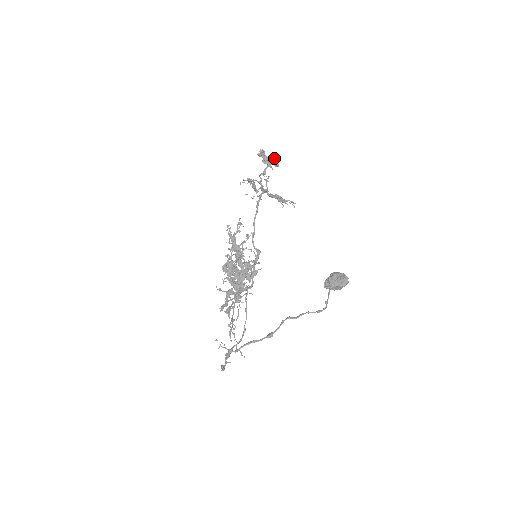
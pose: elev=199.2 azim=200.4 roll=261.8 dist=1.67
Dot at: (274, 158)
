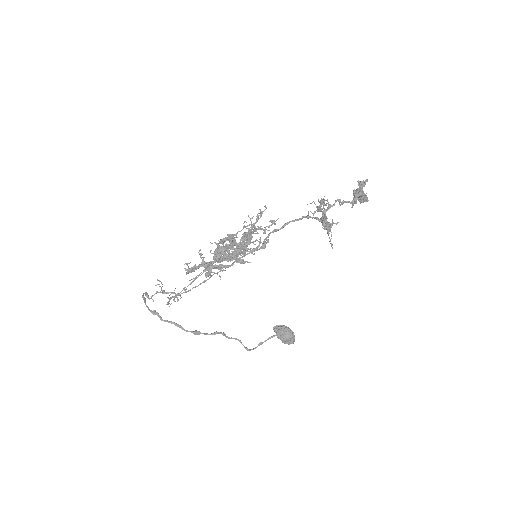
Dot at: (366, 197)
